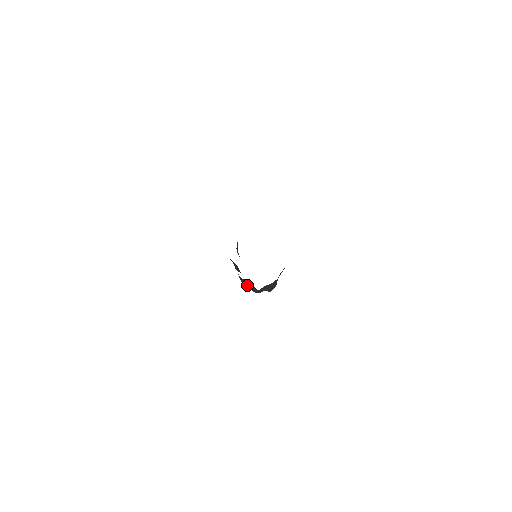
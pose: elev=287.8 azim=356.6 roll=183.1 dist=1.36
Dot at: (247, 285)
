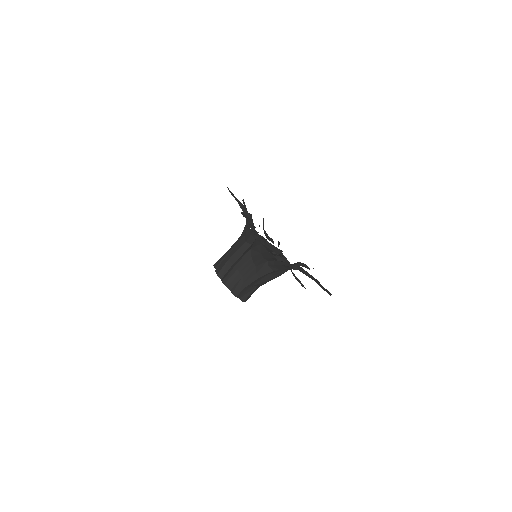
Dot at: (230, 285)
